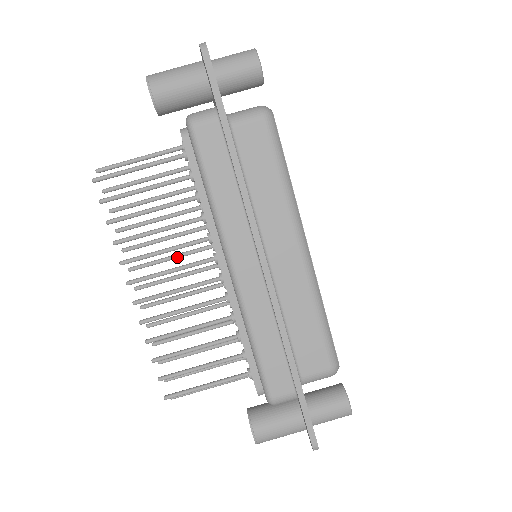
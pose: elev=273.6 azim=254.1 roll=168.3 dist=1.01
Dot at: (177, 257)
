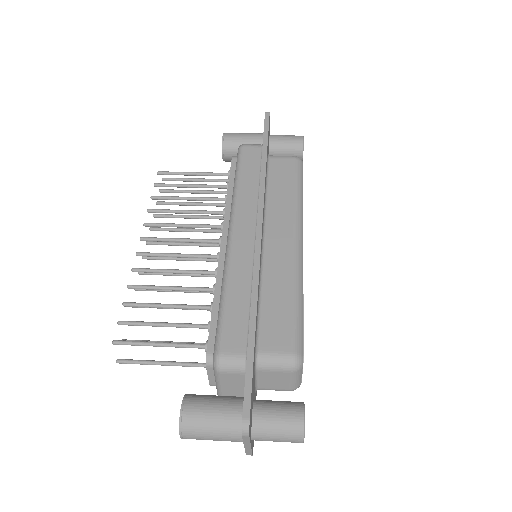
Dot at: (190, 244)
